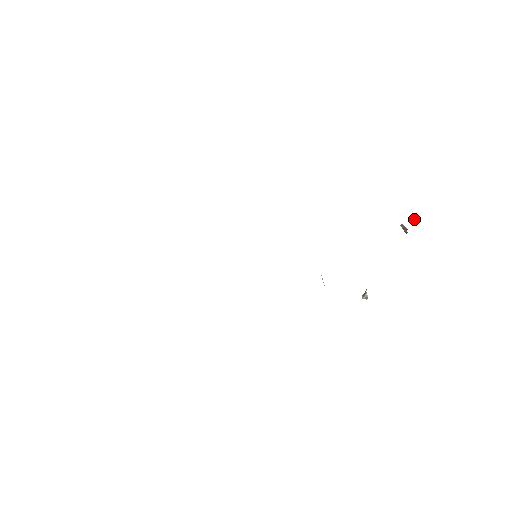
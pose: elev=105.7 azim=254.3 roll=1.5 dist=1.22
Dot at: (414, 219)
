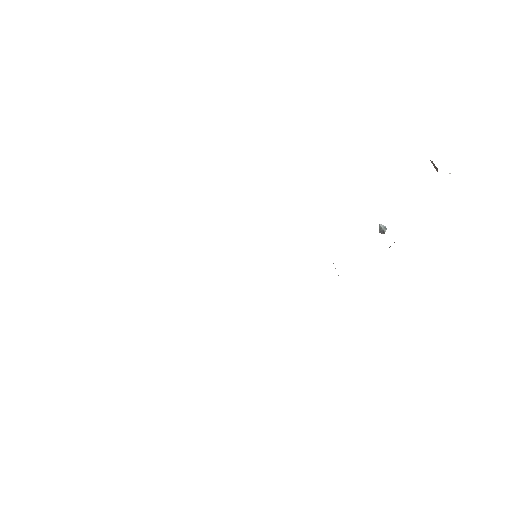
Dot at: occluded
